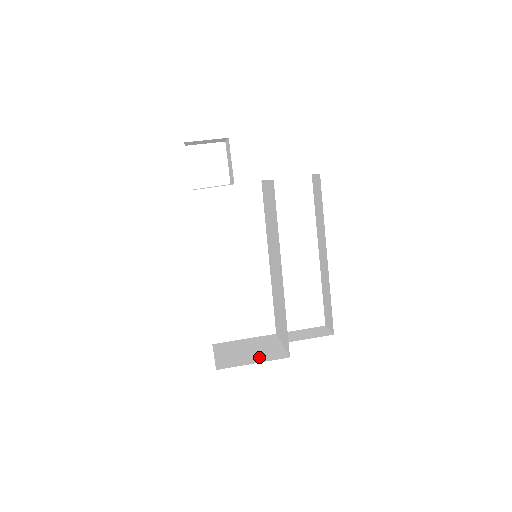
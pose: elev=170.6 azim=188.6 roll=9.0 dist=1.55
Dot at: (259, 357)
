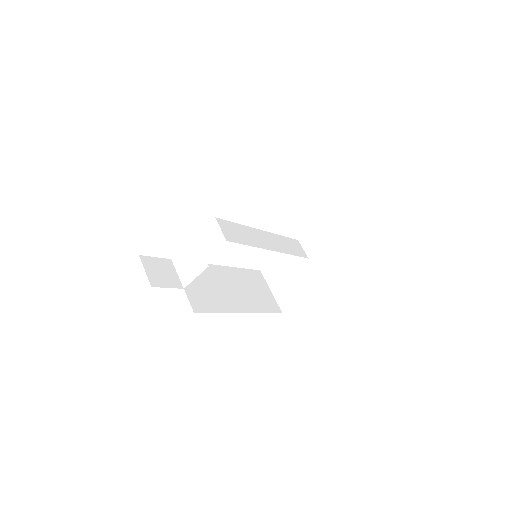
Dot at: (302, 287)
